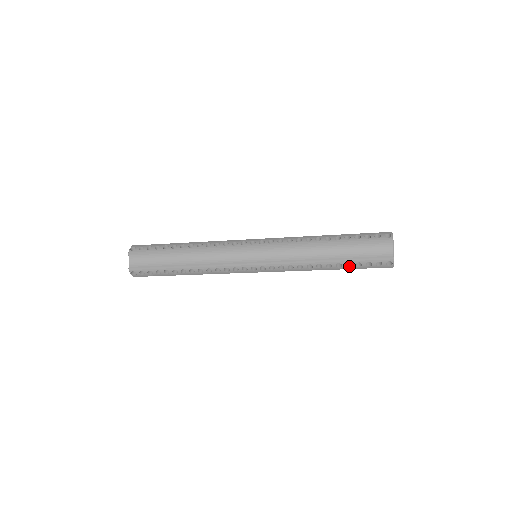
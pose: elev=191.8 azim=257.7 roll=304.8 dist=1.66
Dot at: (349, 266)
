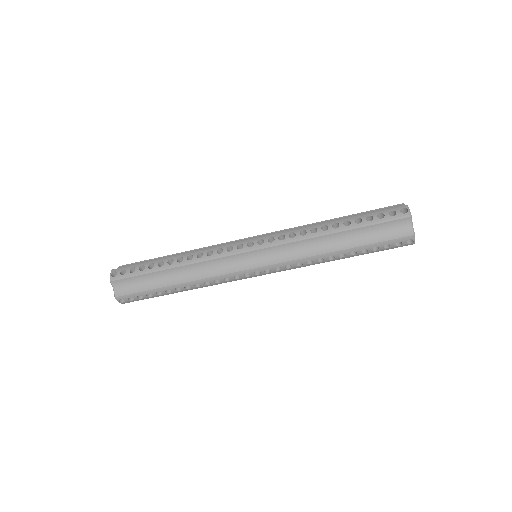
Dot at: (364, 252)
